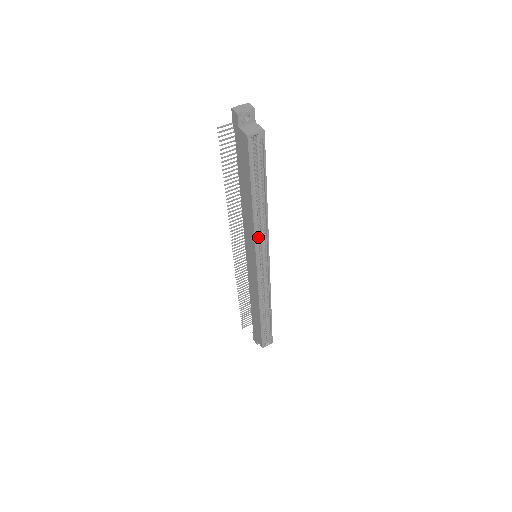
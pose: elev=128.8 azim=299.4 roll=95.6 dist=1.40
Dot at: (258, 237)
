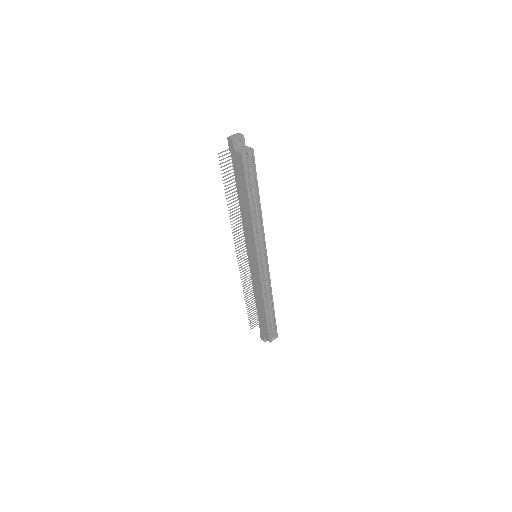
Dot at: occluded
